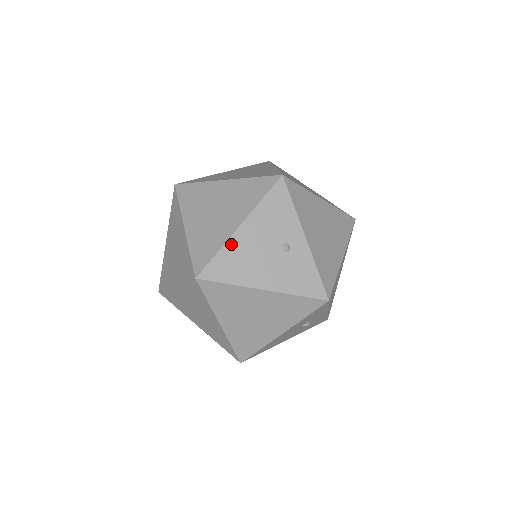
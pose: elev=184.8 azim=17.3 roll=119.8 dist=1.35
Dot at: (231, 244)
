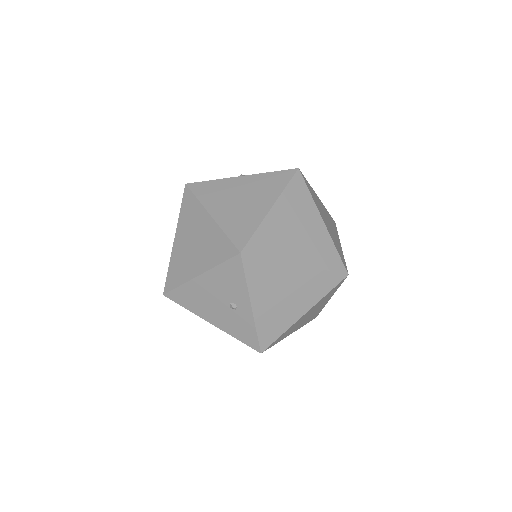
Dot at: (190, 285)
